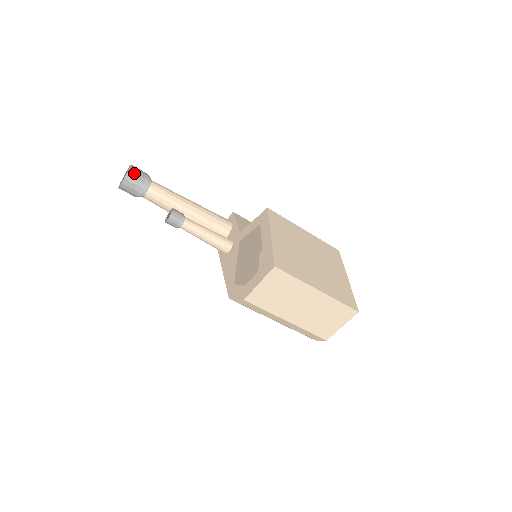
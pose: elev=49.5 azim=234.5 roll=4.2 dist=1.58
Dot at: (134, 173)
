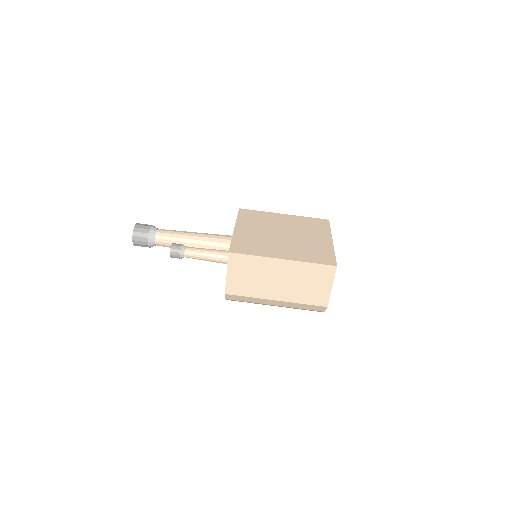
Dot at: (139, 228)
